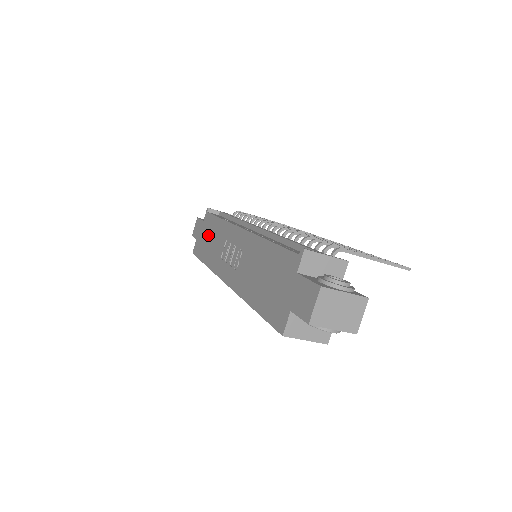
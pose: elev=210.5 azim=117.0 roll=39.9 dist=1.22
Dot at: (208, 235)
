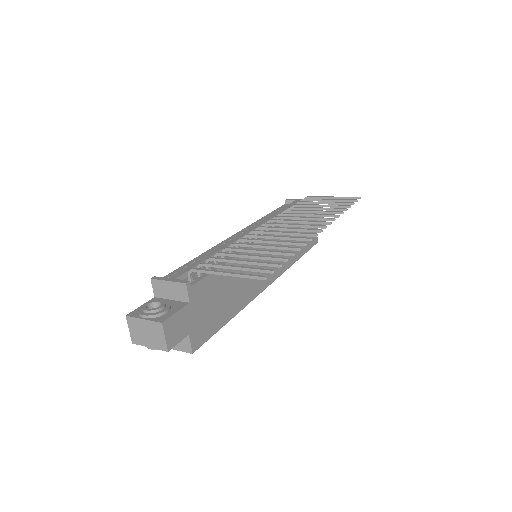
Dot at: occluded
